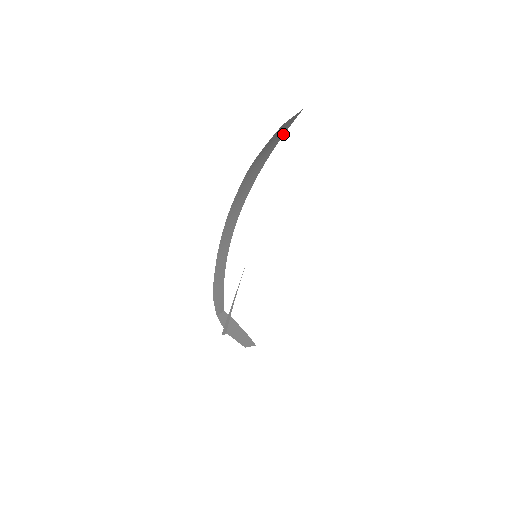
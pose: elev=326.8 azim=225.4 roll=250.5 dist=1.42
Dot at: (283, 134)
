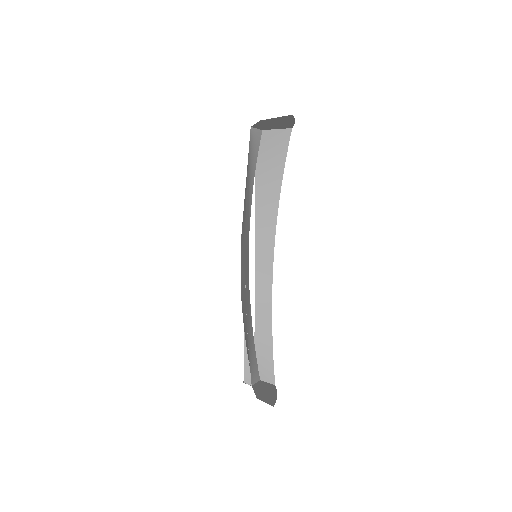
Dot at: (286, 155)
